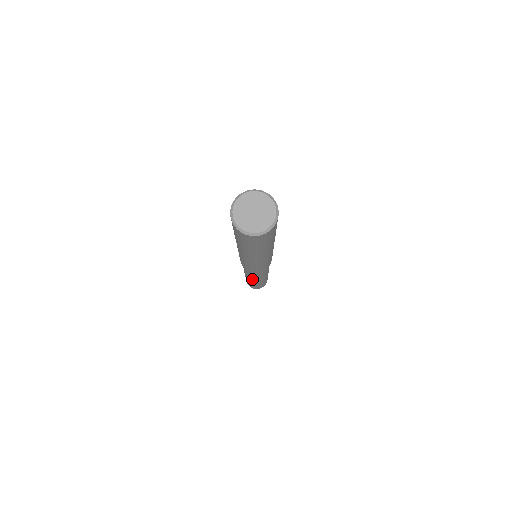
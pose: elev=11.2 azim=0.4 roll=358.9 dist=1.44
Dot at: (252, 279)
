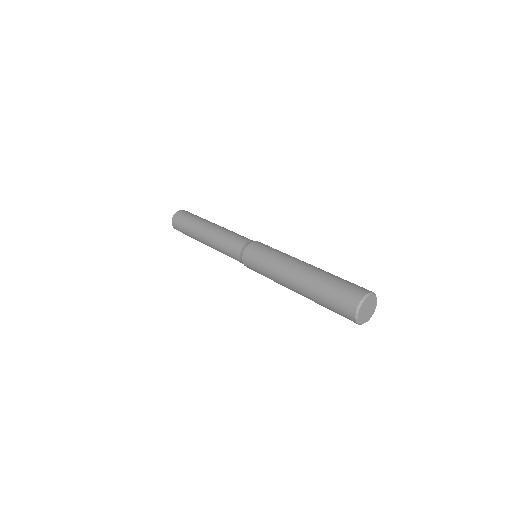
Dot at: occluded
